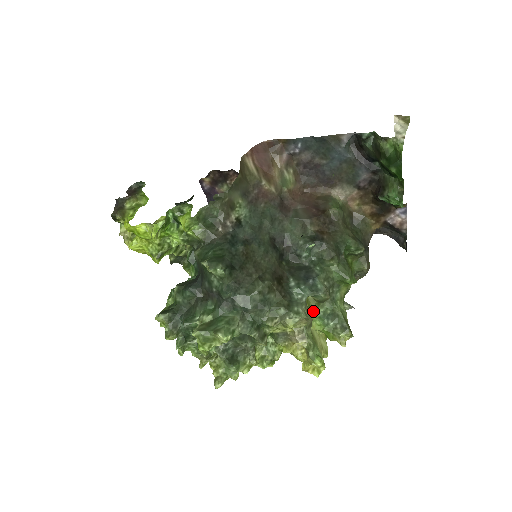
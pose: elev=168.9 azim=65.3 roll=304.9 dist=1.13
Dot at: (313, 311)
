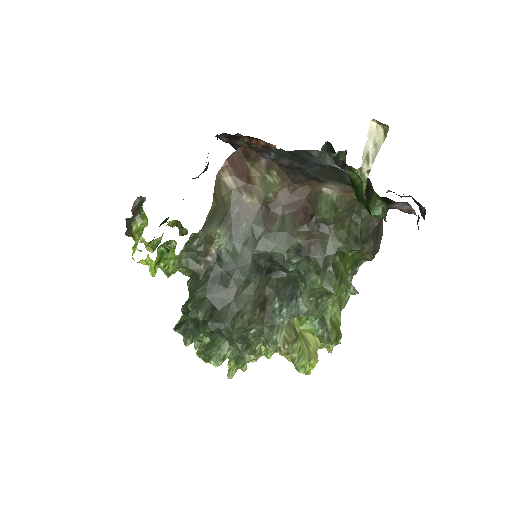
Dot at: (303, 320)
